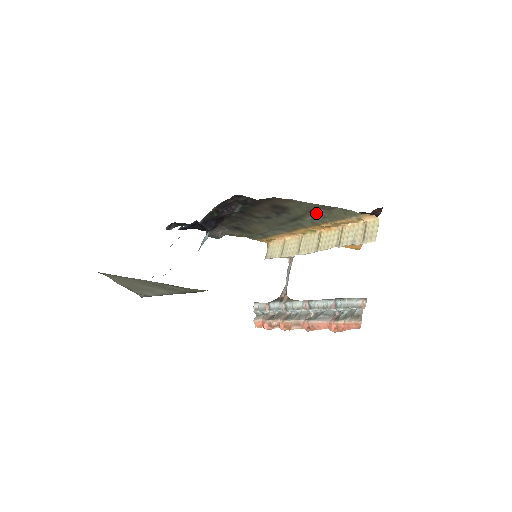
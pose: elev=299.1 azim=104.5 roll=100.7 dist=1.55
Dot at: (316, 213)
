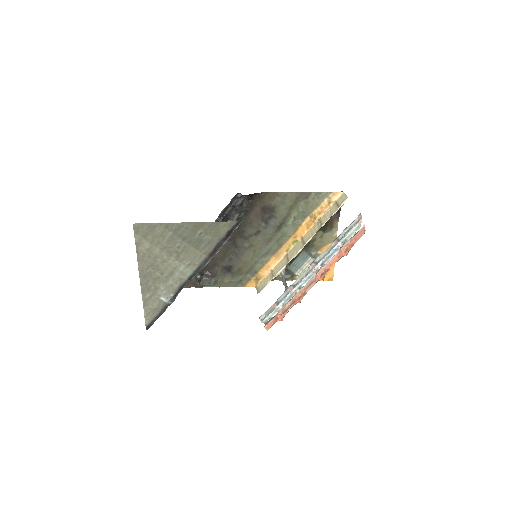
Dot at: (296, 209)
